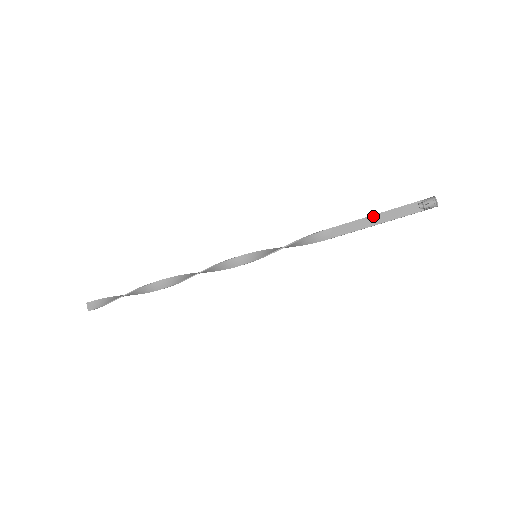
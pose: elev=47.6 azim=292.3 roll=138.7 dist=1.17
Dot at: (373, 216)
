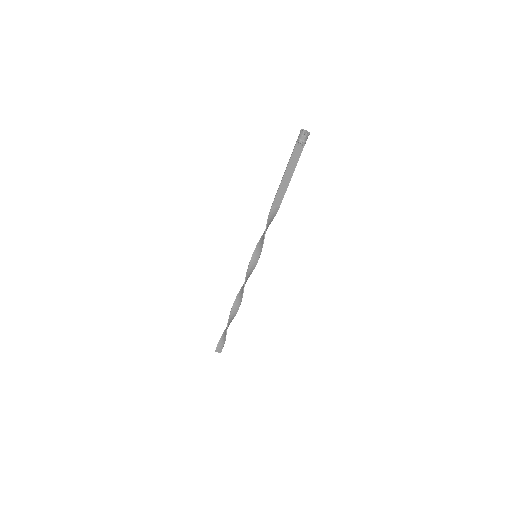
Dot at: (284, 177)
